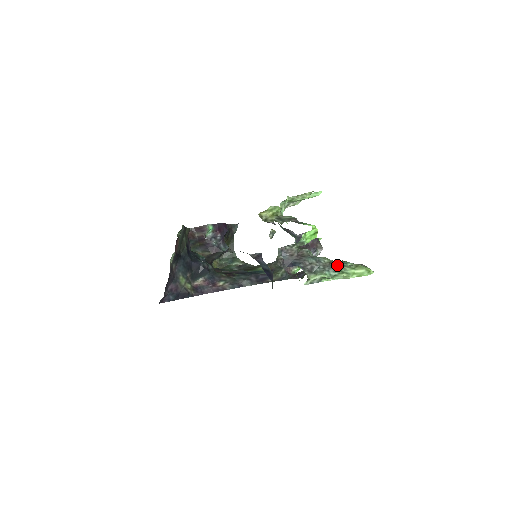
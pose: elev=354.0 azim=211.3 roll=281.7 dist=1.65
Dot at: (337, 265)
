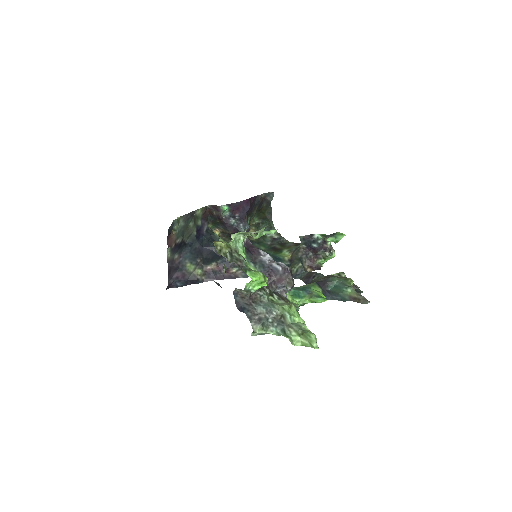
Dot at: (287, 322)
